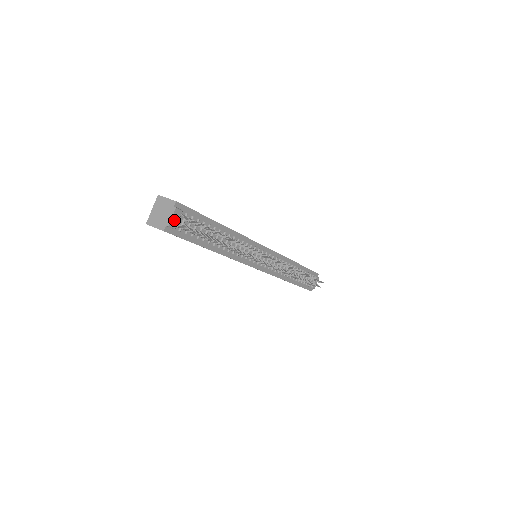
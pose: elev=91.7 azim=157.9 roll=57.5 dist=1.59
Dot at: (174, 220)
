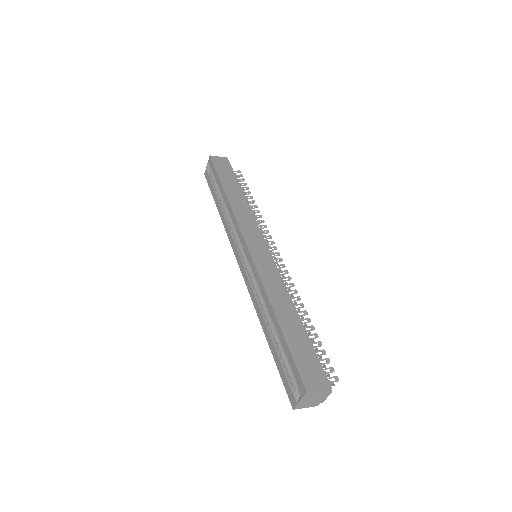
Dot at: occluded
